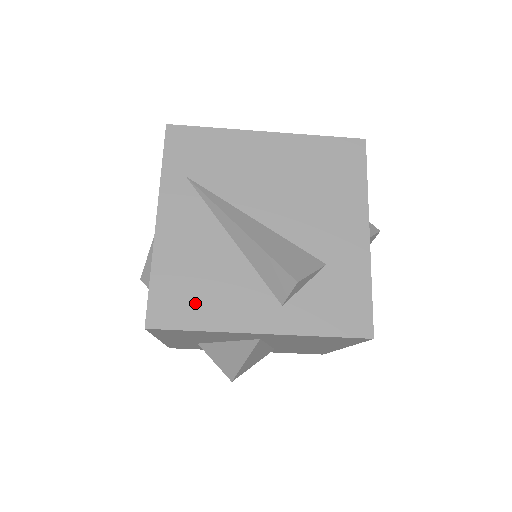
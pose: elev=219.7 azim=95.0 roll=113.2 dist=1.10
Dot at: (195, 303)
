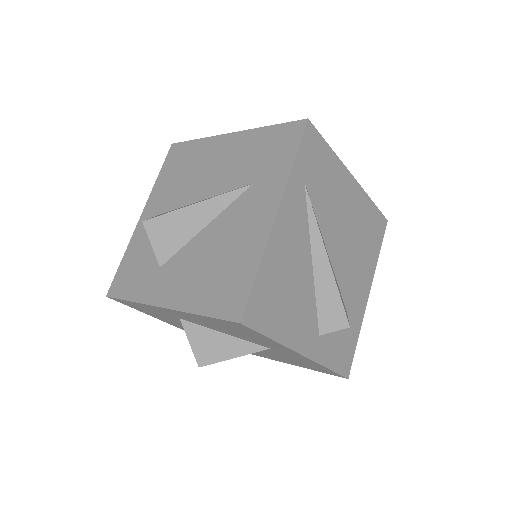
Dot at: (277, 312)
